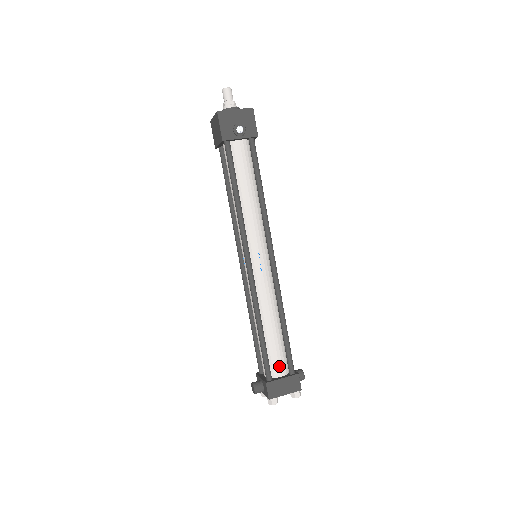
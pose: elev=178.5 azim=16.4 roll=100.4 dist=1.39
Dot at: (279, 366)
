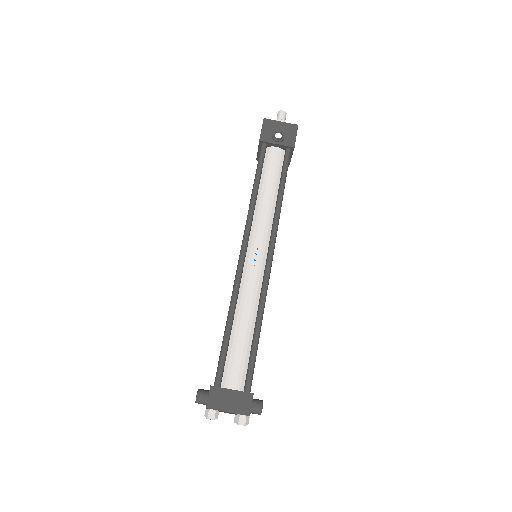
Dot at: (234, 376)
